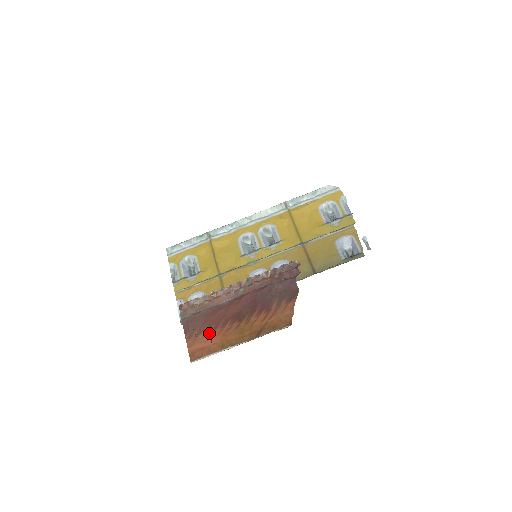
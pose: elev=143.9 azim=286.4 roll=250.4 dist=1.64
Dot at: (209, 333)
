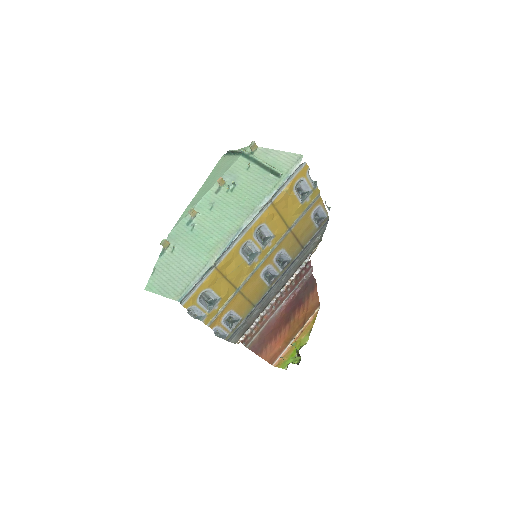
Dot at: (274, 343)
